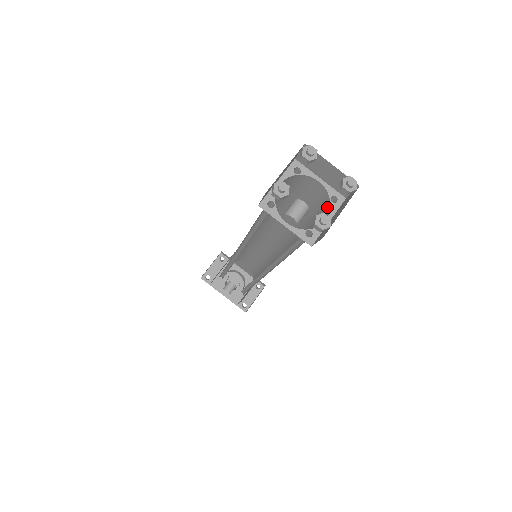
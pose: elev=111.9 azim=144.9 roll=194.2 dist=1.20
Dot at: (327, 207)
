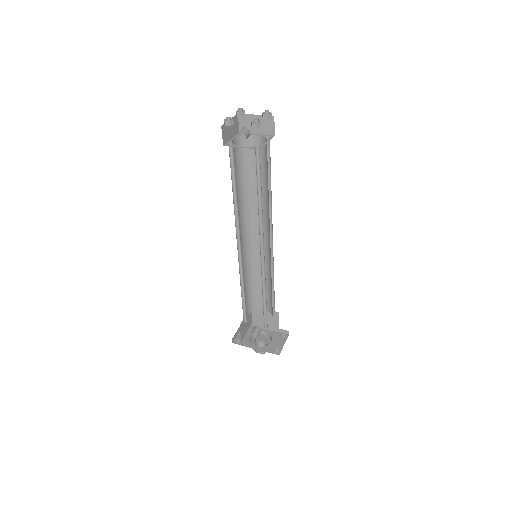
Dot at: occluded
